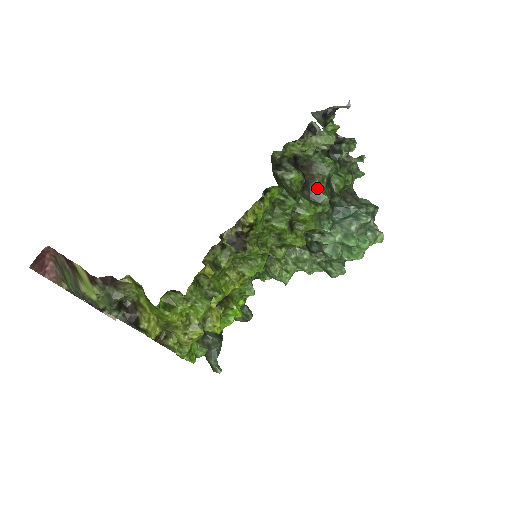
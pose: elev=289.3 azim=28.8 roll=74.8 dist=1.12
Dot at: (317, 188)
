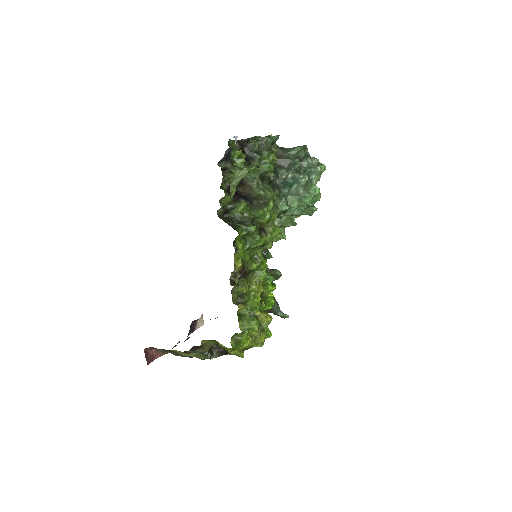
Dot at: (259, 193)
